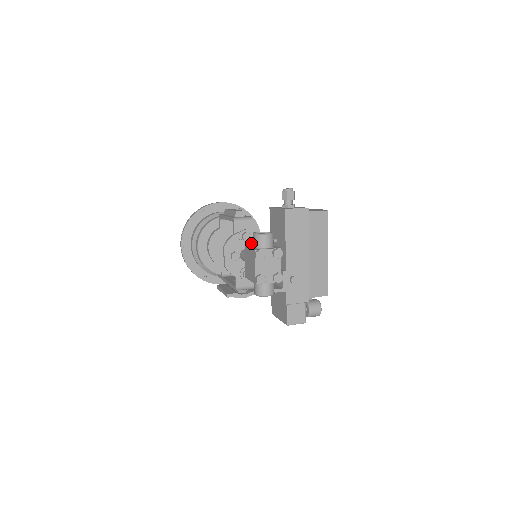
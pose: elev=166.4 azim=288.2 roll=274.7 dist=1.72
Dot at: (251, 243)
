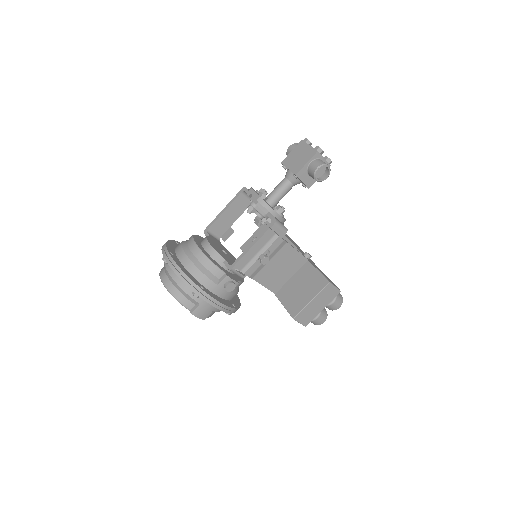
Dot at: occluded
